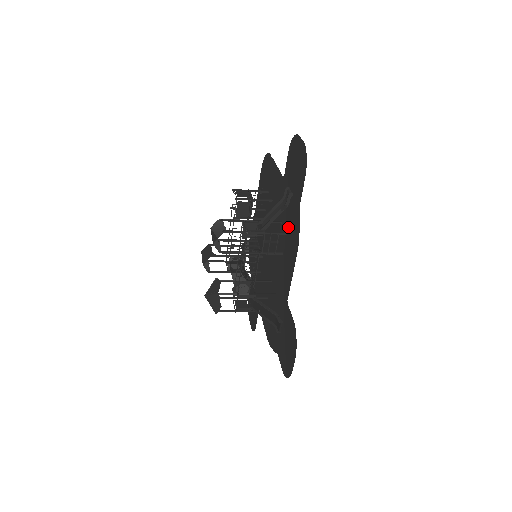
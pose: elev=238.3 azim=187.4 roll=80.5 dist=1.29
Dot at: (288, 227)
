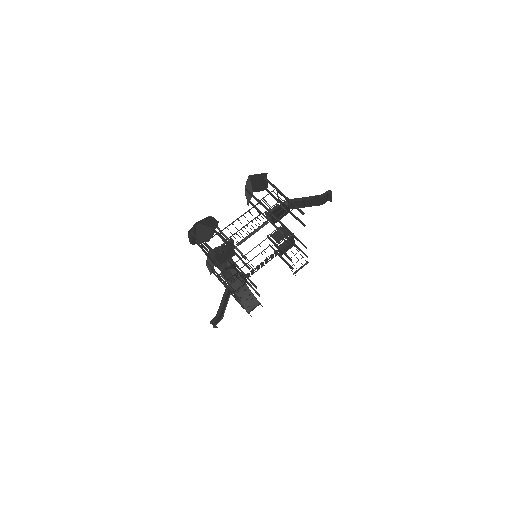
Dot at: occluded
